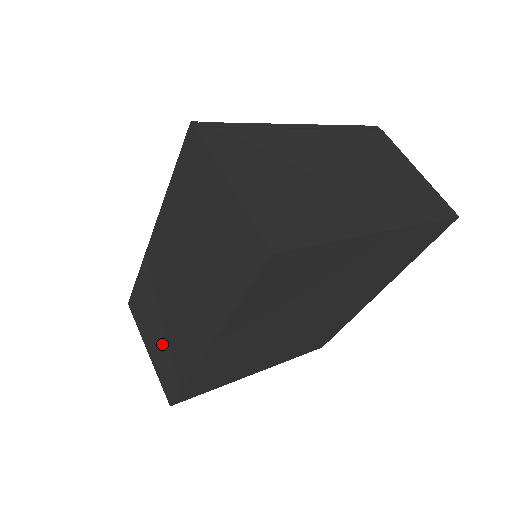
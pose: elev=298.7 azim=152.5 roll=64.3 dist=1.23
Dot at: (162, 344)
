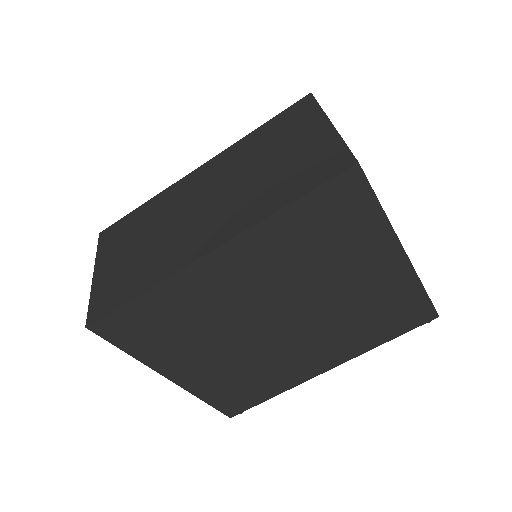
Dot at: (129, 262)
